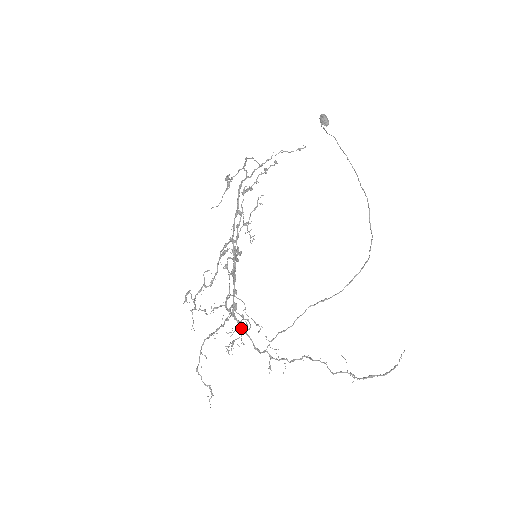
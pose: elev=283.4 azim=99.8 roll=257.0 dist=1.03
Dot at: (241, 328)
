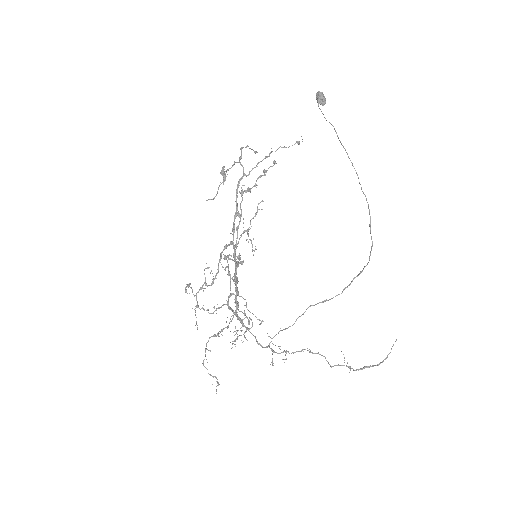
Dot at: occluded
